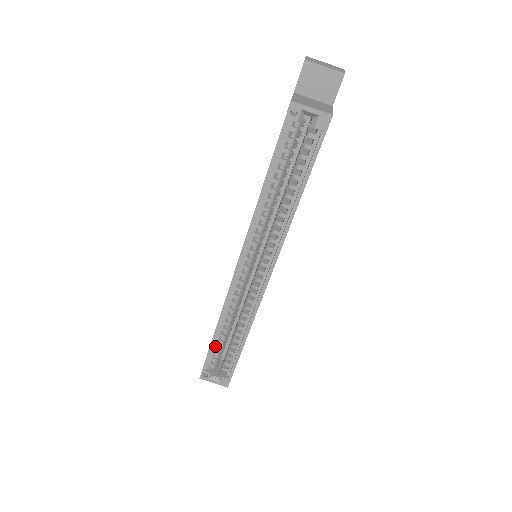
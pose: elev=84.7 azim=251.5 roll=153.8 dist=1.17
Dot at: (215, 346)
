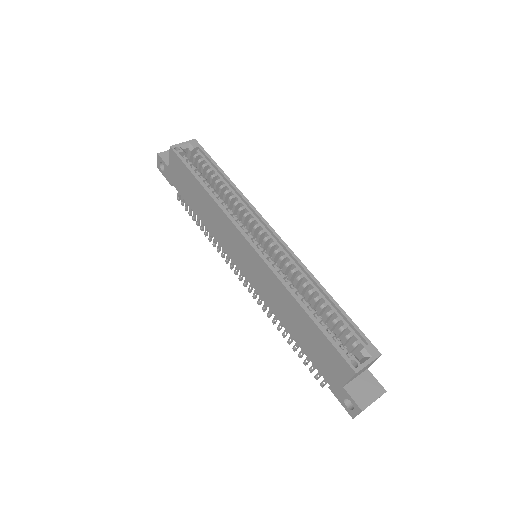
Dot at: (321, 327)
